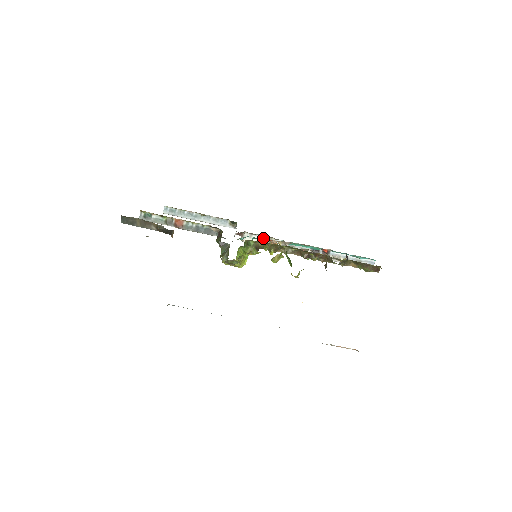
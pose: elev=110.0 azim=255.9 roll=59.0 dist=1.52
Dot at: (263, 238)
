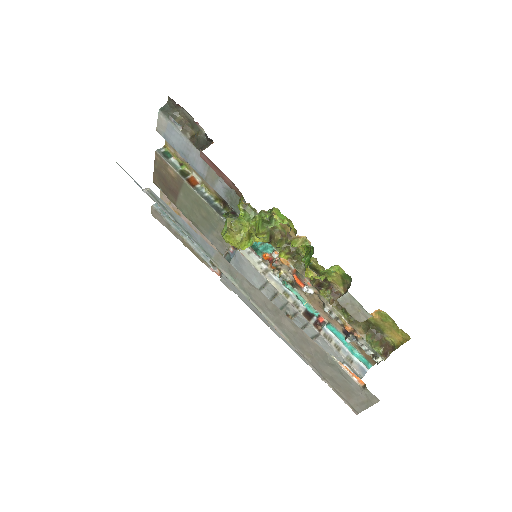
Dot at: (269, 253)
